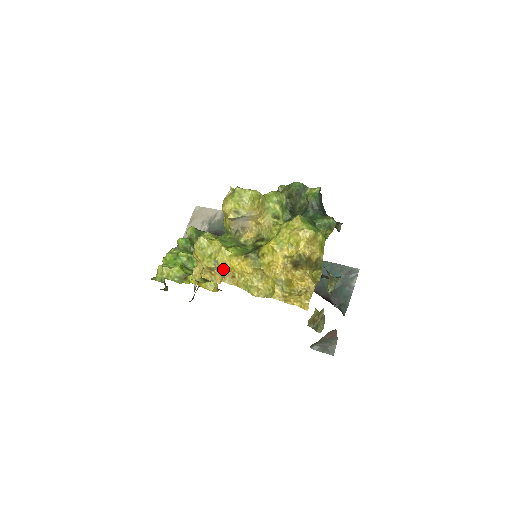
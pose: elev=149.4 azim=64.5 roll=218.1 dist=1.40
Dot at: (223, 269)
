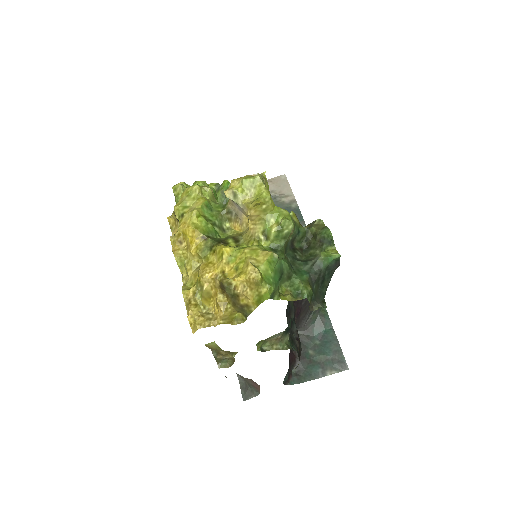
Dot at: (179, 227)
